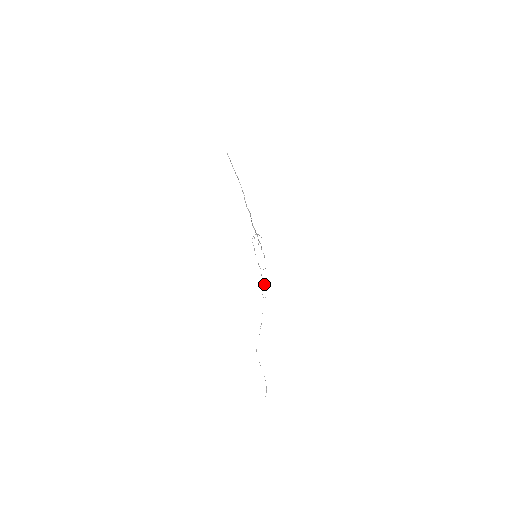
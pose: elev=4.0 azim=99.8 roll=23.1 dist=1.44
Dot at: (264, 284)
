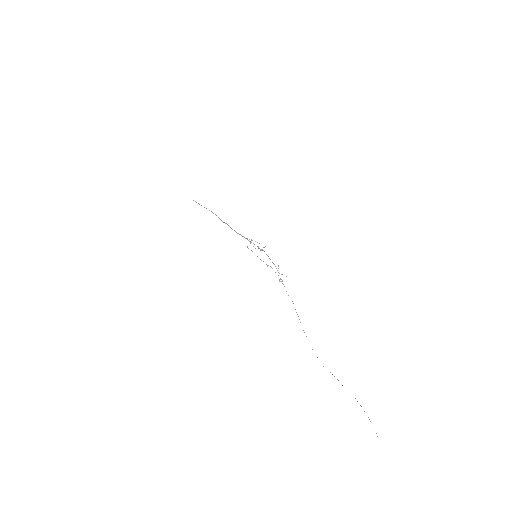
Dot at: occluded
